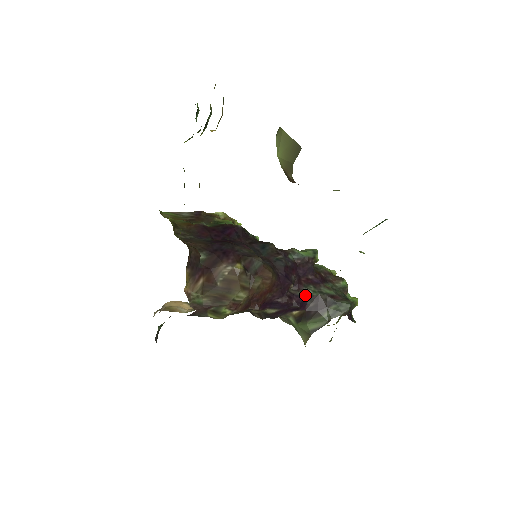
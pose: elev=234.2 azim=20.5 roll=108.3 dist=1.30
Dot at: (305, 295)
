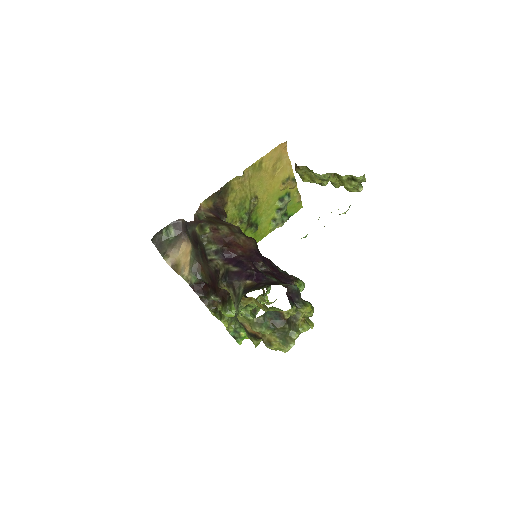
Dot at: (266, 276)
